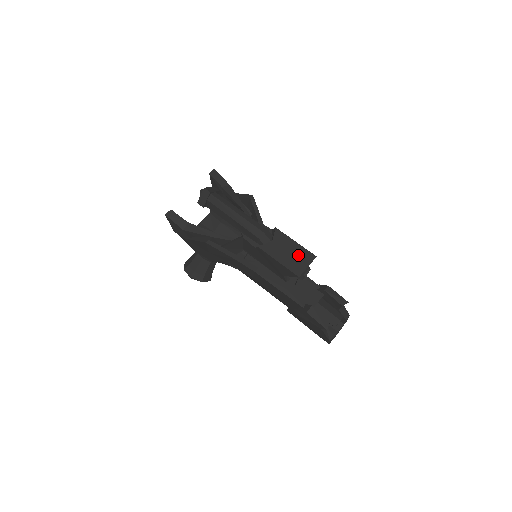
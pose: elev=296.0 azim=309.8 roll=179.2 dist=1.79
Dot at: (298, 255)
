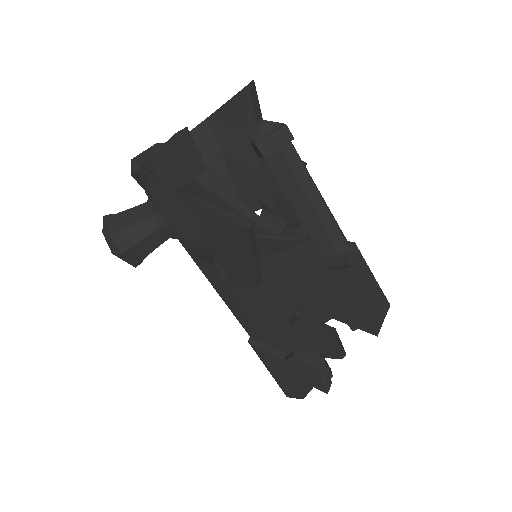
Dot at: (376, 298)
